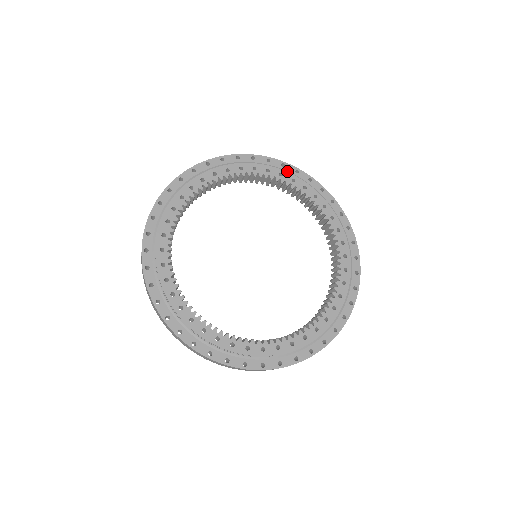
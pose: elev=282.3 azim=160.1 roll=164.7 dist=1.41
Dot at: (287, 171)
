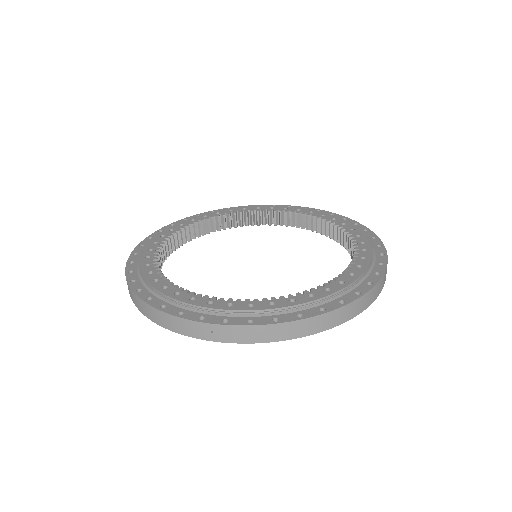
Dot at: occluded
